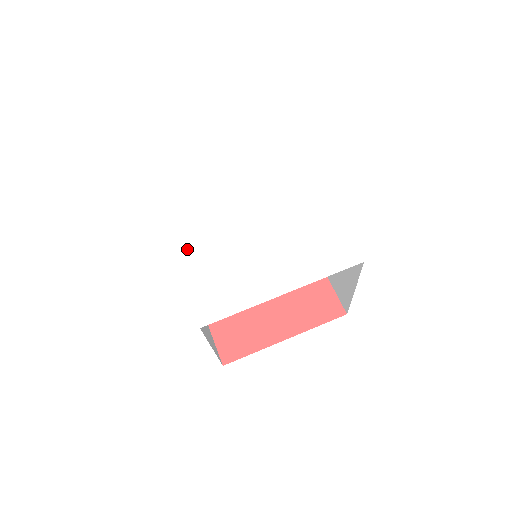
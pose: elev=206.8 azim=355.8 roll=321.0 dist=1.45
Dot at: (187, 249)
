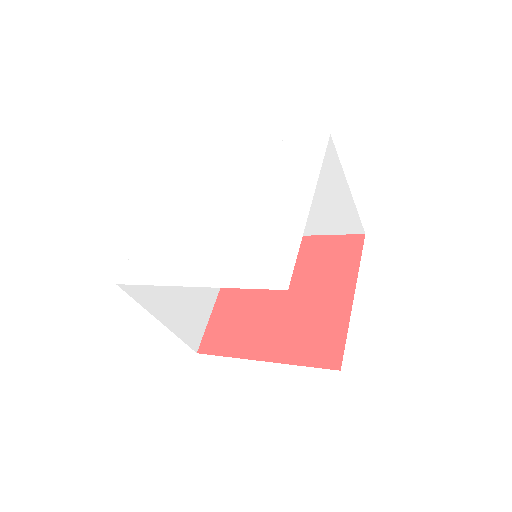
Dot at: (200, 272)
